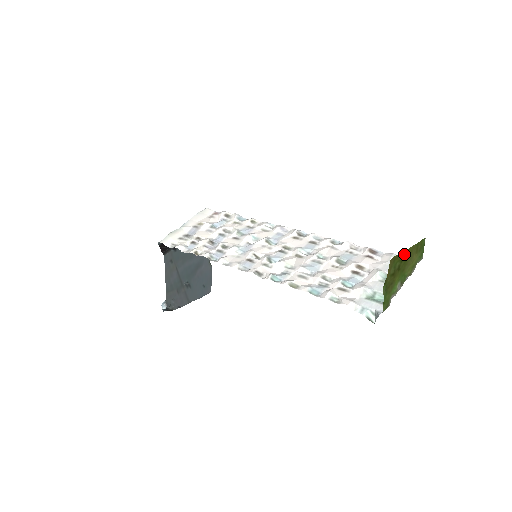
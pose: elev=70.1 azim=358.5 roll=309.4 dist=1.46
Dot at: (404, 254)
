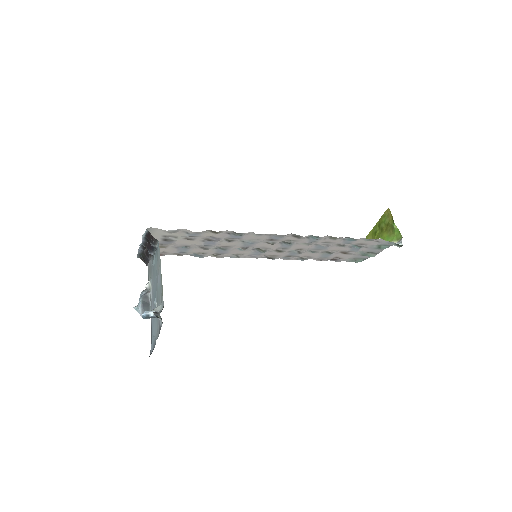
Dot at: (376, 227)
